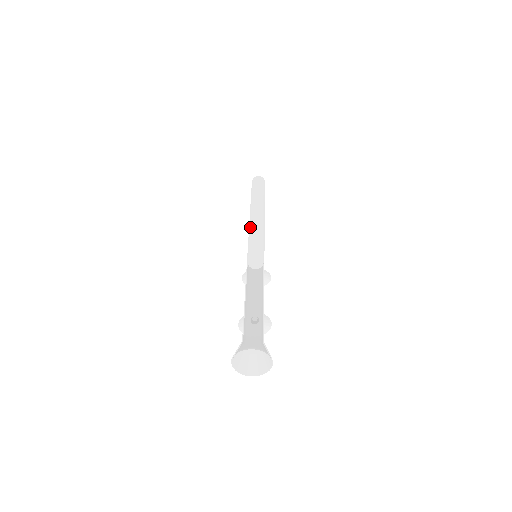
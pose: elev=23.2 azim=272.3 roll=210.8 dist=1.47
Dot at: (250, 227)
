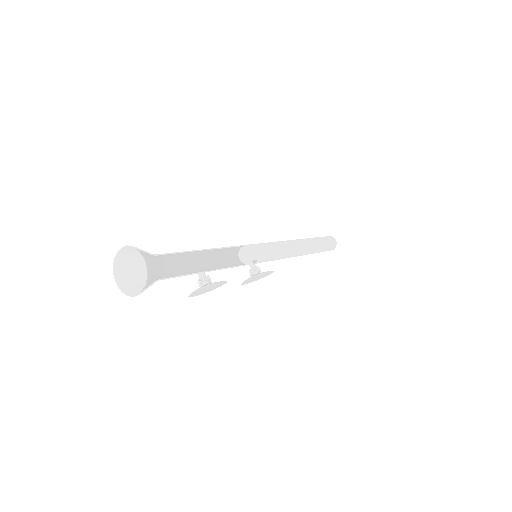
Dot at: occluded
